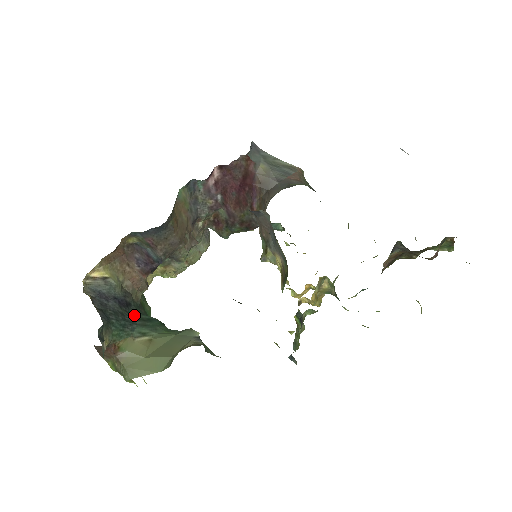
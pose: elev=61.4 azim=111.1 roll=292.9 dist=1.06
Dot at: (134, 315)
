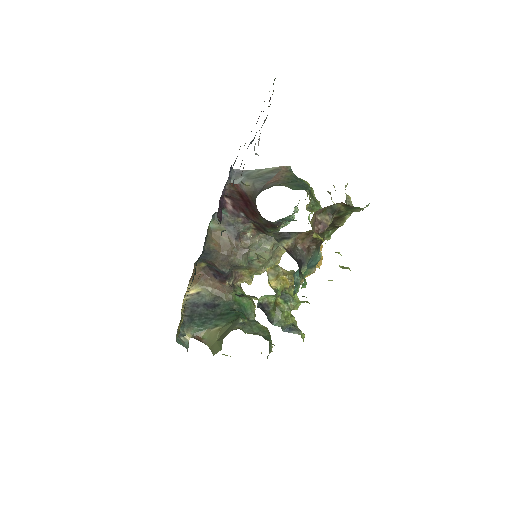
Dot at: (218, 312)
